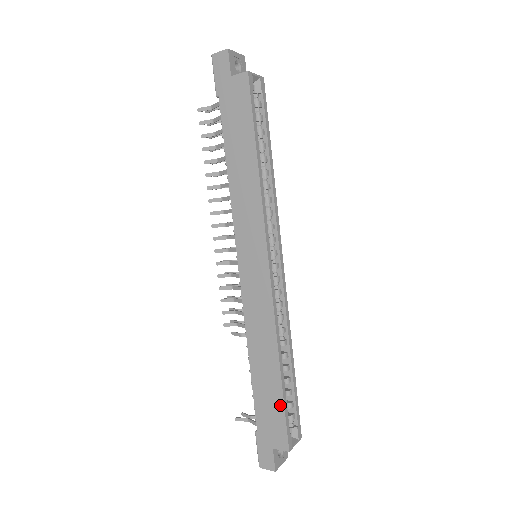
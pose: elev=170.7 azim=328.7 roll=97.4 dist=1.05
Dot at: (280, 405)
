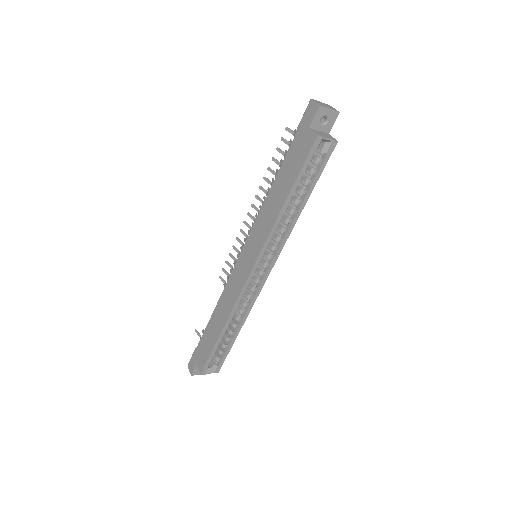
Dot at: (211, 348)
